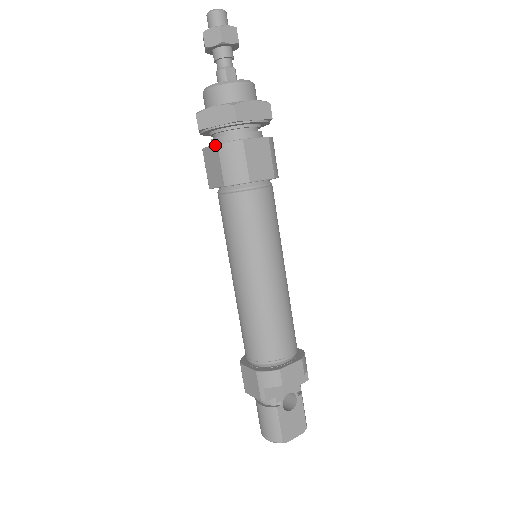
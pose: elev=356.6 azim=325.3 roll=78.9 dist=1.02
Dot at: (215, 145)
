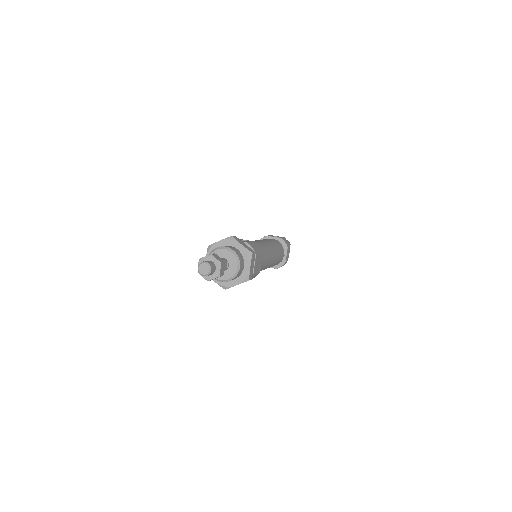
Dot at: occluded
